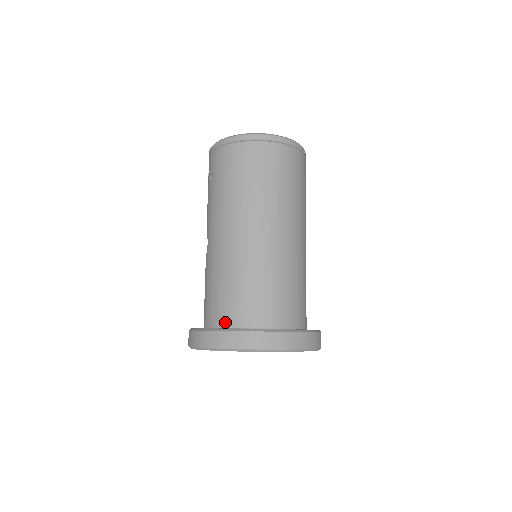
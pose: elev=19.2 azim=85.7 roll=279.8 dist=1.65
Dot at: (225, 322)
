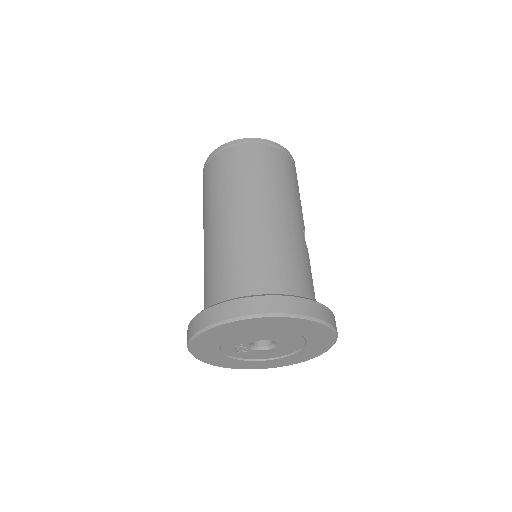
Dot at: occluded
